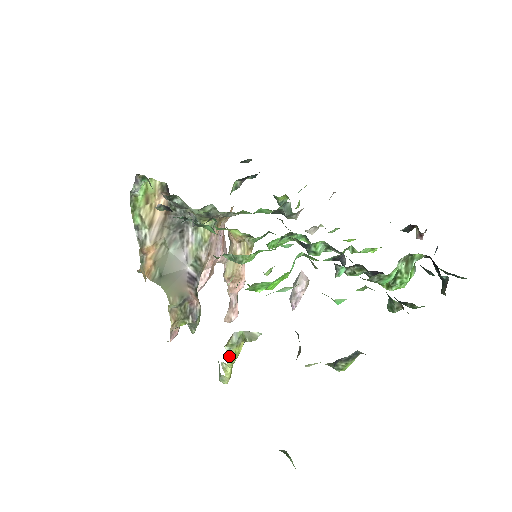
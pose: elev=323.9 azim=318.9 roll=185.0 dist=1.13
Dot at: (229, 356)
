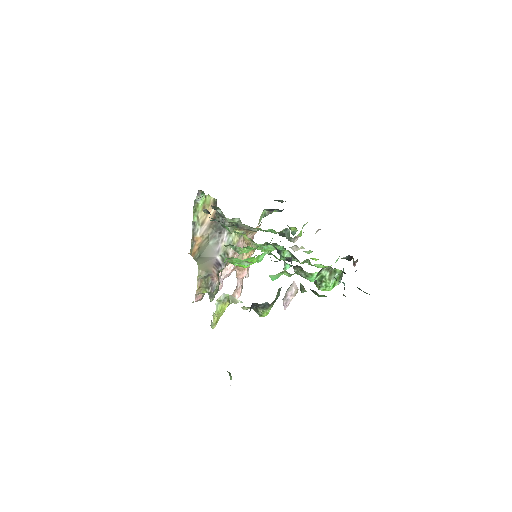
Dot at: (217, 308)
